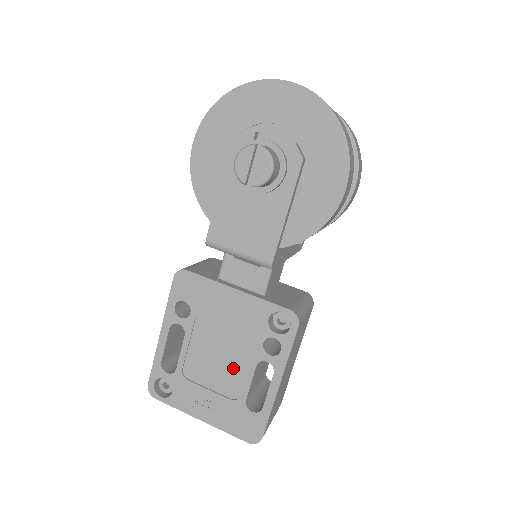
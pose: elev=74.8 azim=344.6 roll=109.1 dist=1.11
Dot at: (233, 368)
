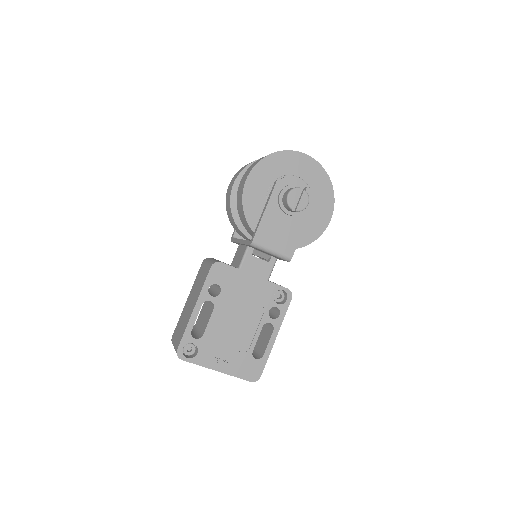
Dot at: (246, 330)
